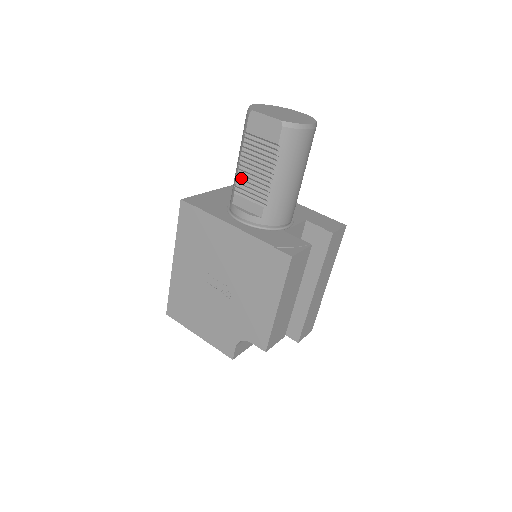
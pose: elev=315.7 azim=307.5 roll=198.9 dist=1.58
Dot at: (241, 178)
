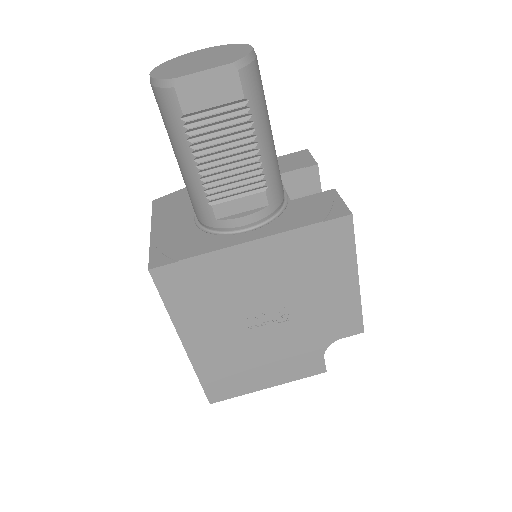
Dot at: (211, 180)
